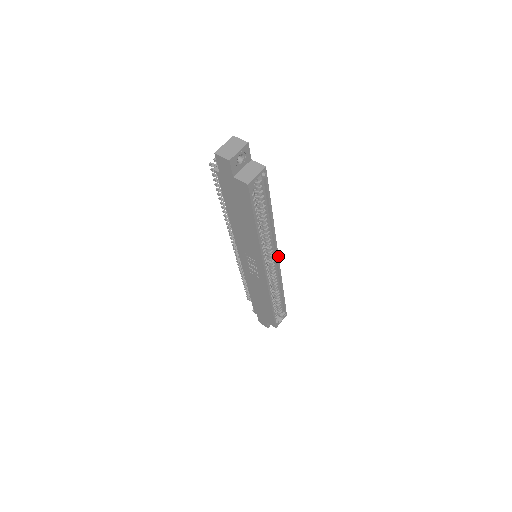
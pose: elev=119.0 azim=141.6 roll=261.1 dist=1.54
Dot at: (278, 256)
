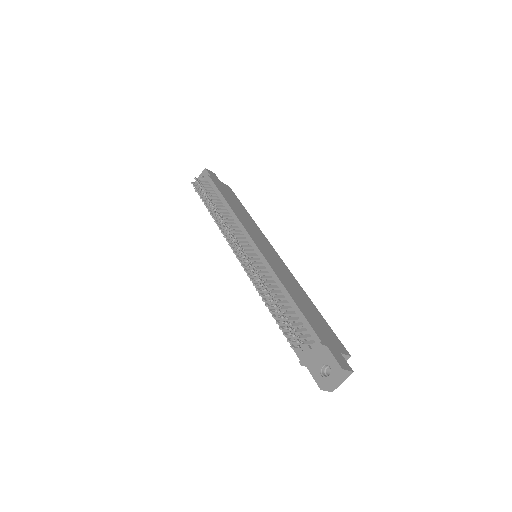
Dot at: (279, 256)
